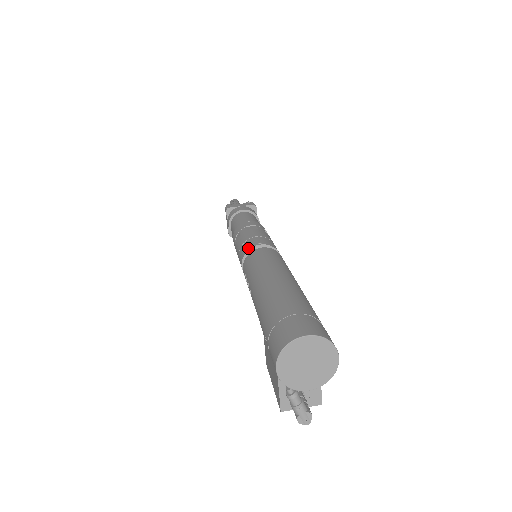
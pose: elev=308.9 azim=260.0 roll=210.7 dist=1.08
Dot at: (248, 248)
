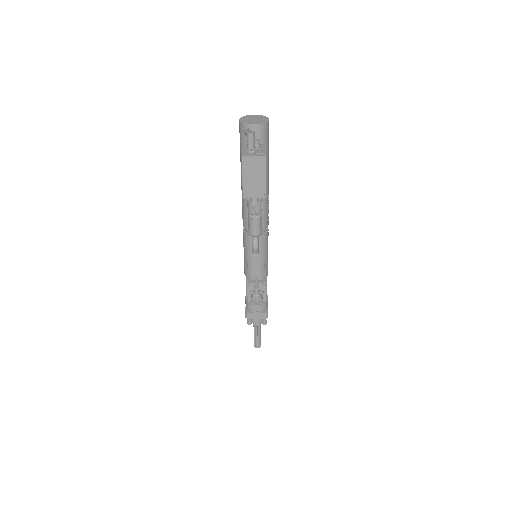
Dot at: occluded
